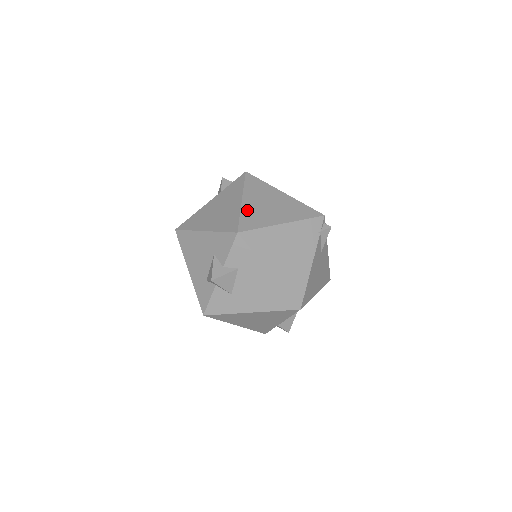
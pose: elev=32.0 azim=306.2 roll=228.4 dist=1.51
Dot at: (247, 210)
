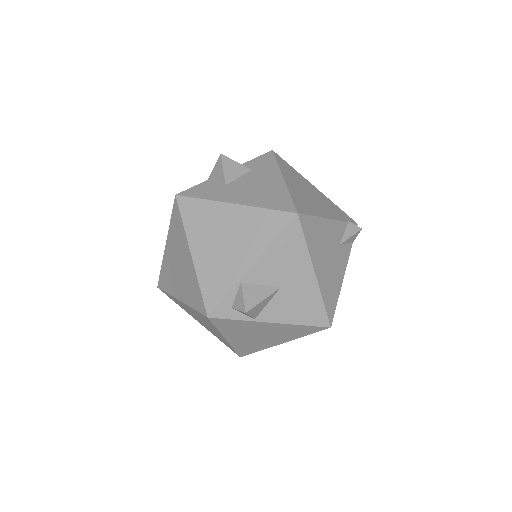
Dot at: occluded
